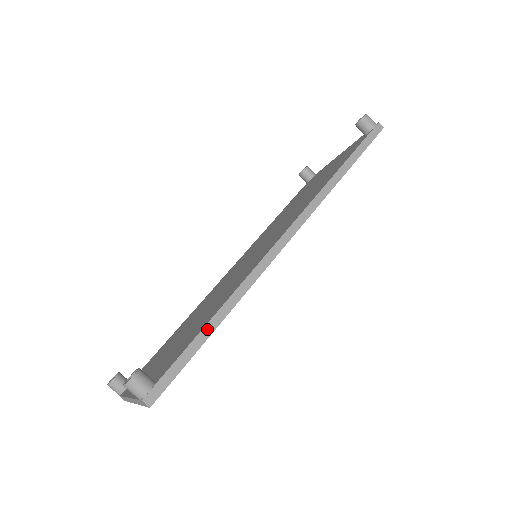
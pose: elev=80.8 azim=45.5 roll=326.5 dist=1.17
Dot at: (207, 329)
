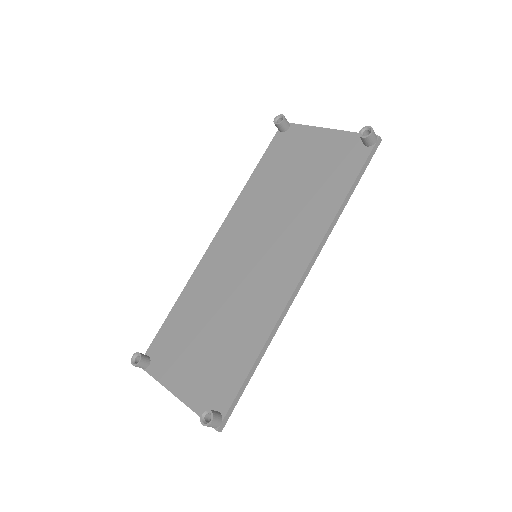
Dot at: (252, 370)
